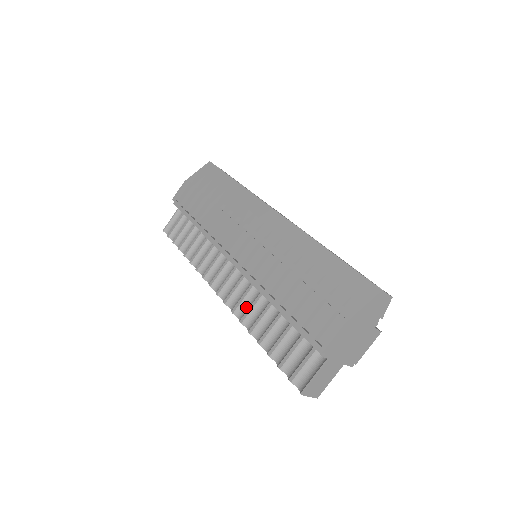
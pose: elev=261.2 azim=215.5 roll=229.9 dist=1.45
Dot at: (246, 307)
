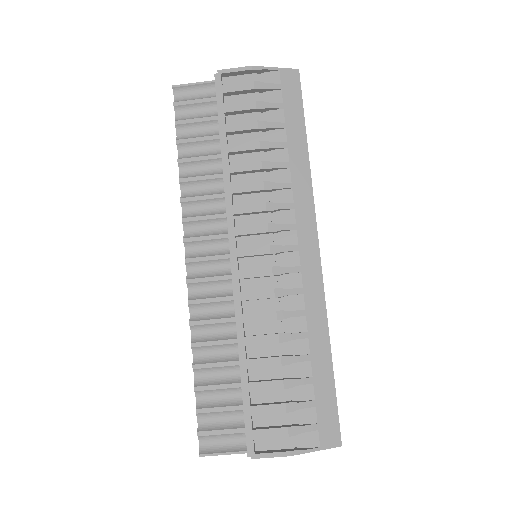
Dot at: (207, 311)
